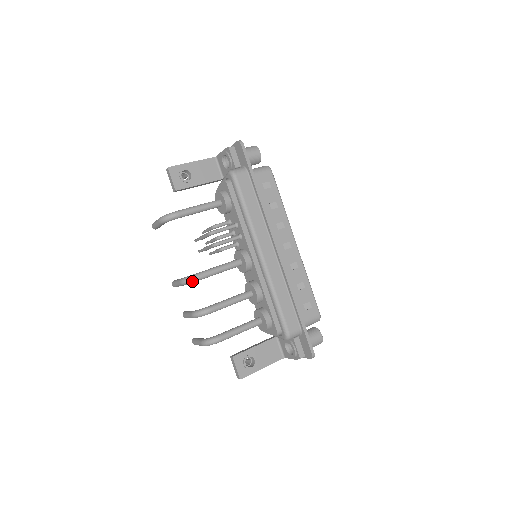
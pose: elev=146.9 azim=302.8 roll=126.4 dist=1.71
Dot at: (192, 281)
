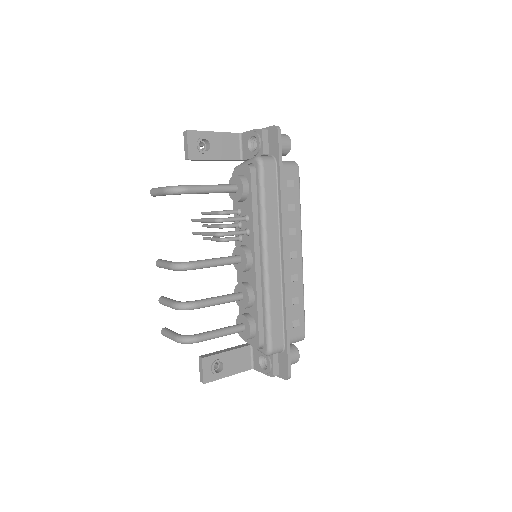
Dot at: (184, 269)
